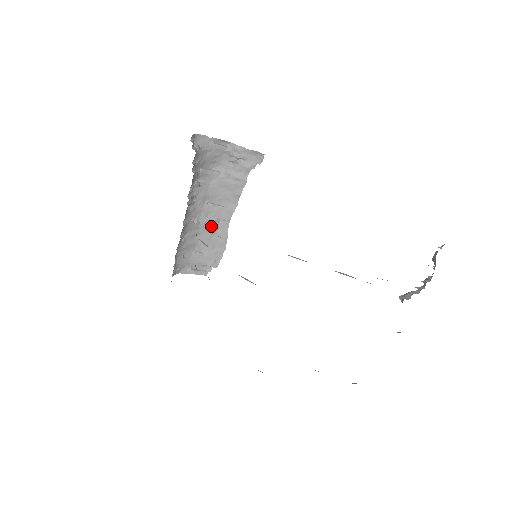
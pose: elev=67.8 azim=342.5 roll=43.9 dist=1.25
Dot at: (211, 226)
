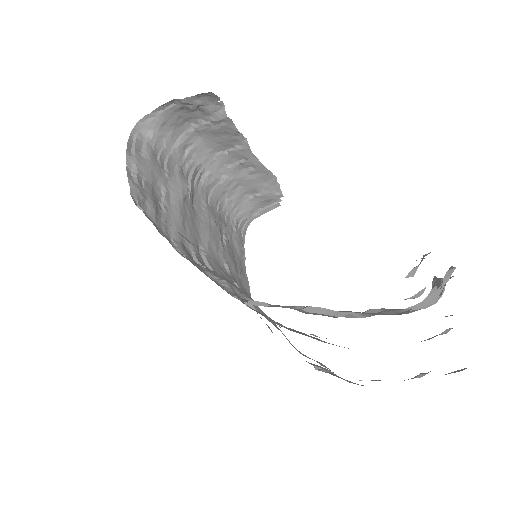
Dot at: (243, 169)
